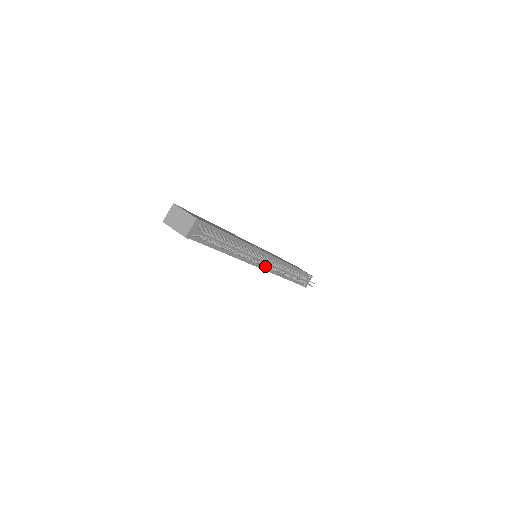
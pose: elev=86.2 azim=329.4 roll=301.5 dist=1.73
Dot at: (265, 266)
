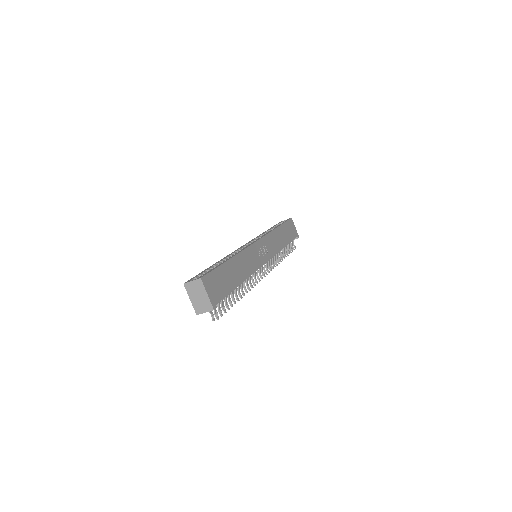
Dot at: occluded
